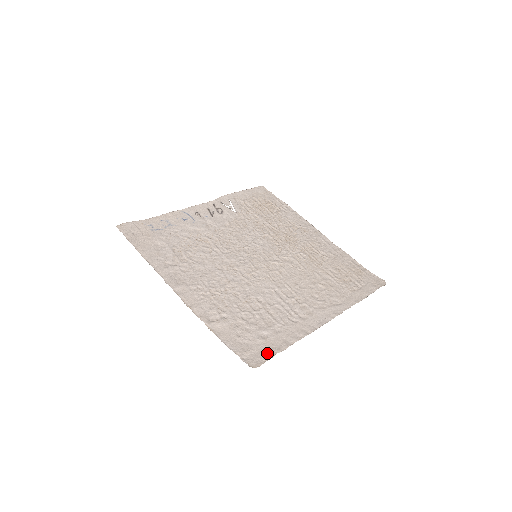
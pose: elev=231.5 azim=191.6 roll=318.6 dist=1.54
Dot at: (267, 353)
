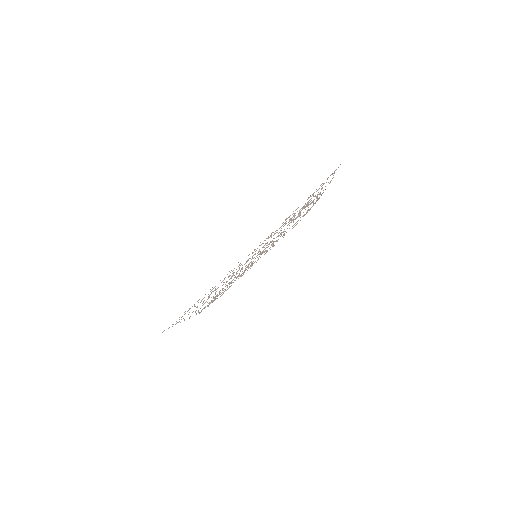
Dot at: occluded
